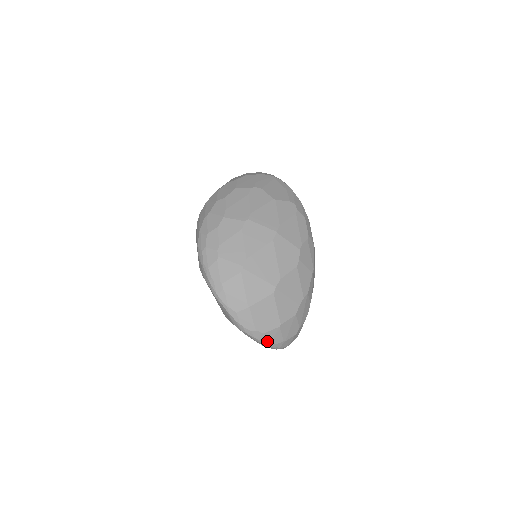
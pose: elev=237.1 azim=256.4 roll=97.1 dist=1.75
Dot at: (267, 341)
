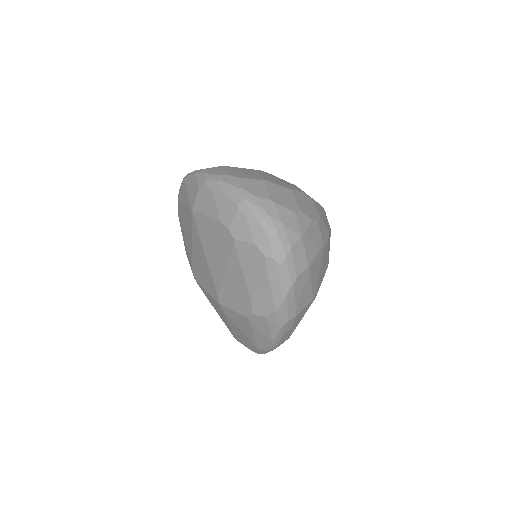
Dot at: (242, 188)
